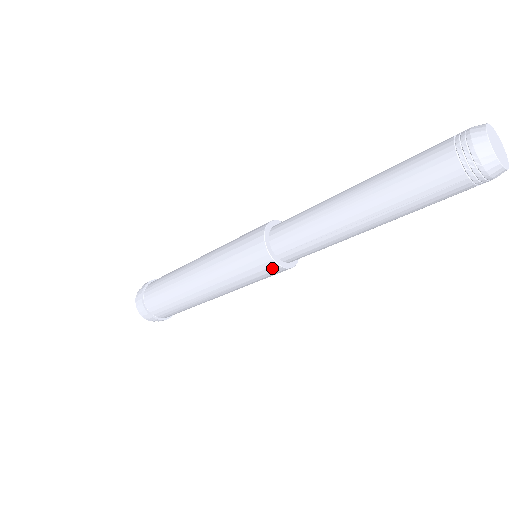
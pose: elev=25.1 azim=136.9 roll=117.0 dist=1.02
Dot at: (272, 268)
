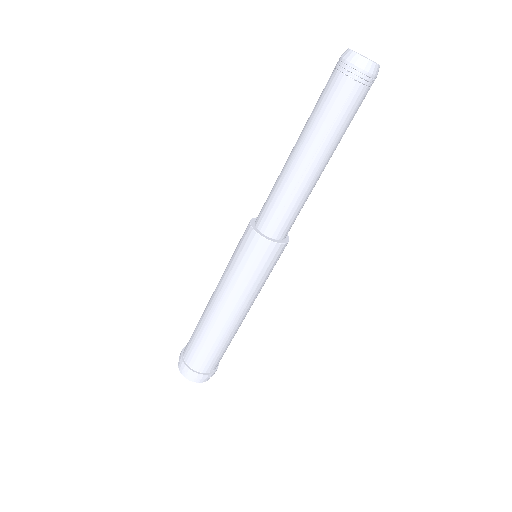
Dot at: (269, 249)
